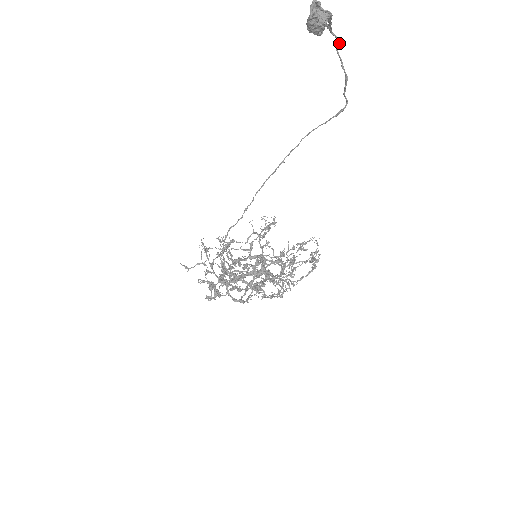
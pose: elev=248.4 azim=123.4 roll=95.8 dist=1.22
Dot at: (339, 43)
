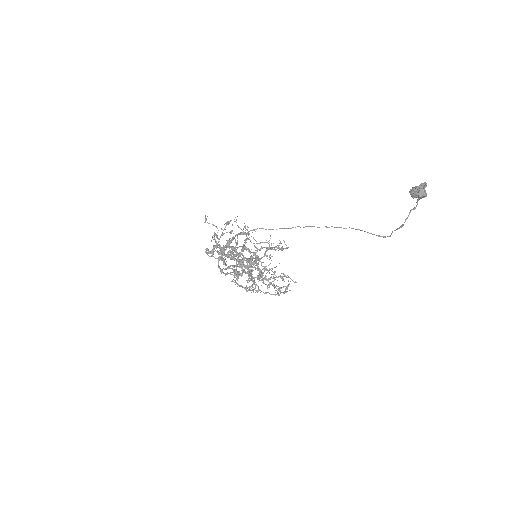
Dot at: (415, 208)
